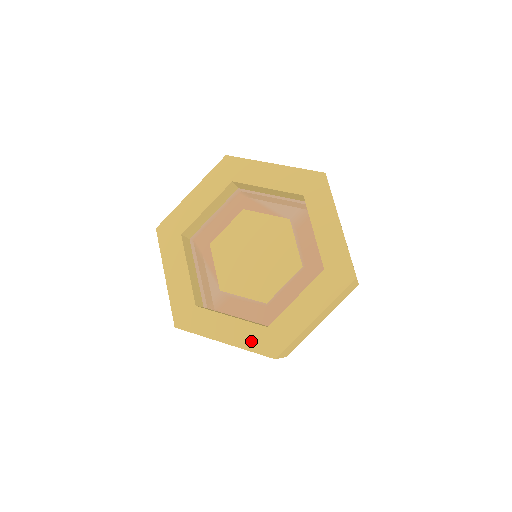
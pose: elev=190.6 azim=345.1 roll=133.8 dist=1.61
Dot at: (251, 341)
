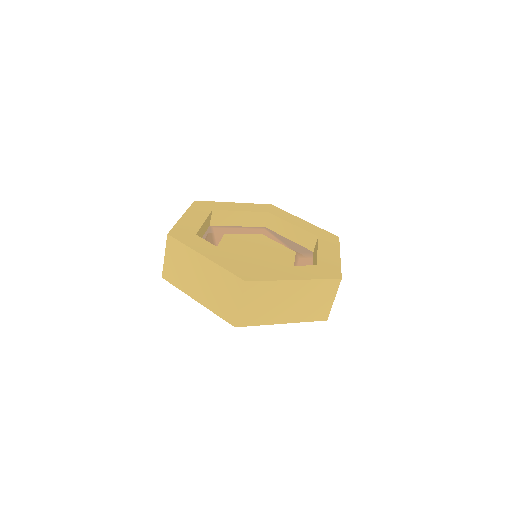
Dot at: (231, 265)
